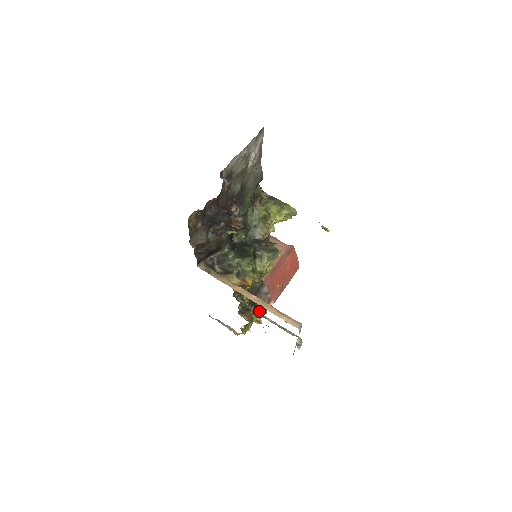
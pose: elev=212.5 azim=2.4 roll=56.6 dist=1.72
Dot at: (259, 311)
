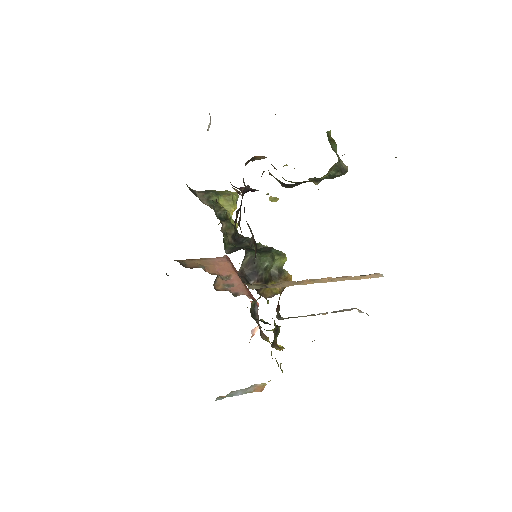
Dot at: (265, 340)
